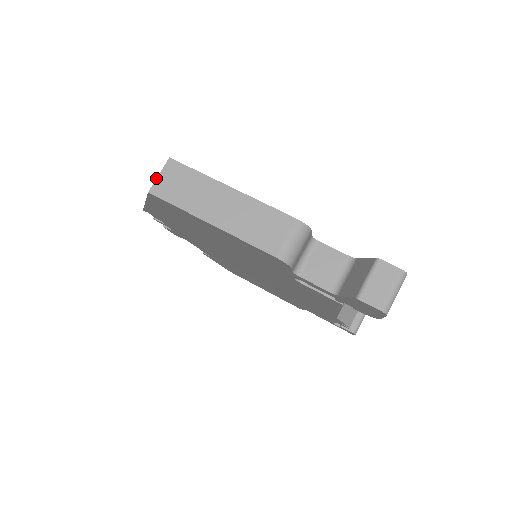
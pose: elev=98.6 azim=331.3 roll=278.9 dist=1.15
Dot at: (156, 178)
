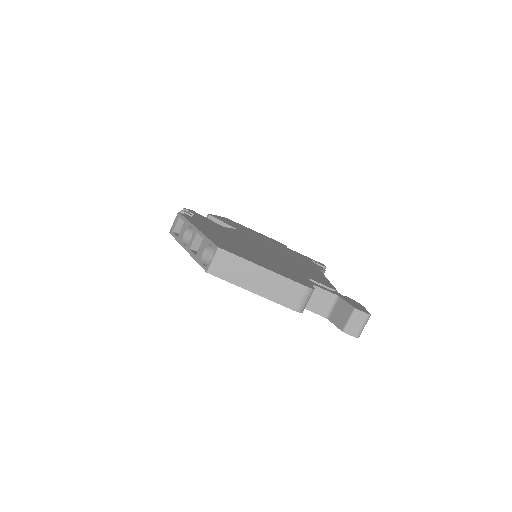
Dot at: (211, 262)
